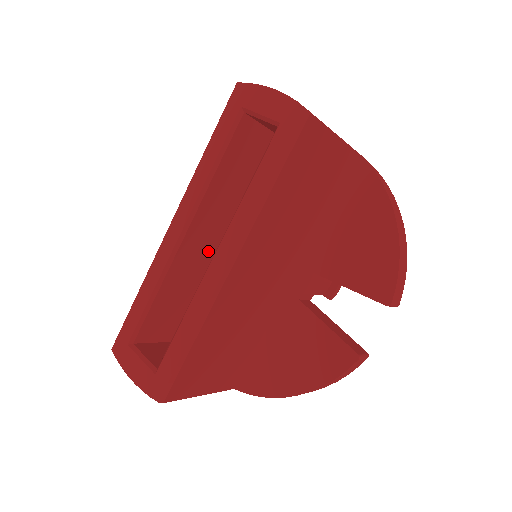
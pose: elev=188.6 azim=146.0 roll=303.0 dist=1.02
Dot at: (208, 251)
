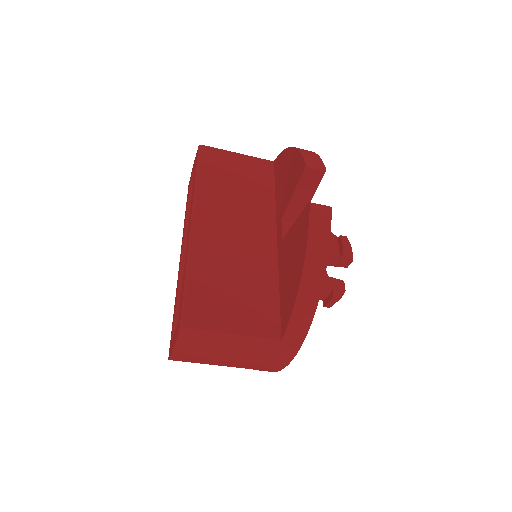
Dot at: occluded
